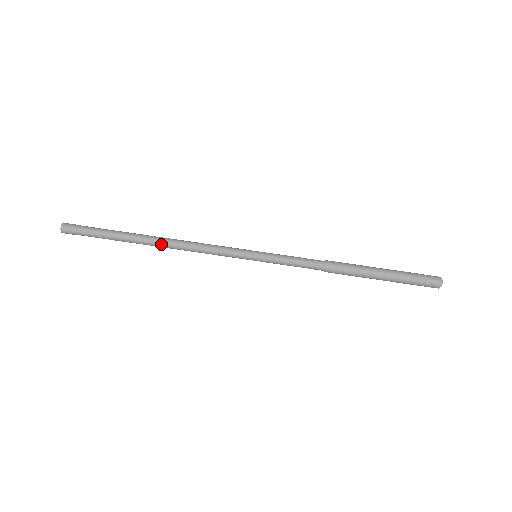
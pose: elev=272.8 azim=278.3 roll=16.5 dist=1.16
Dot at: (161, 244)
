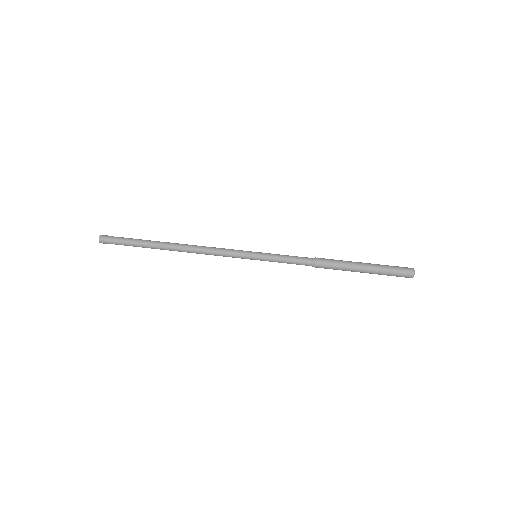
Dot at: (178, 249)
